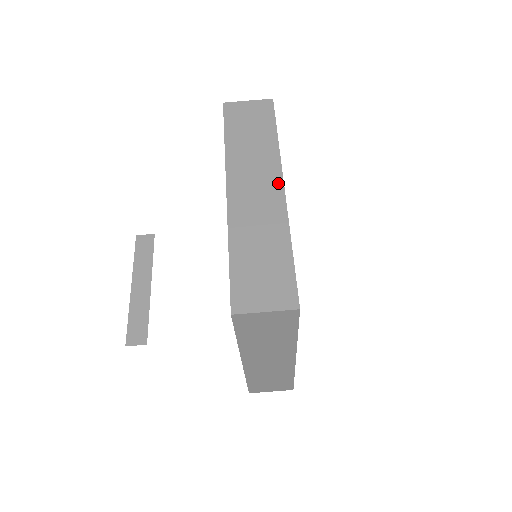
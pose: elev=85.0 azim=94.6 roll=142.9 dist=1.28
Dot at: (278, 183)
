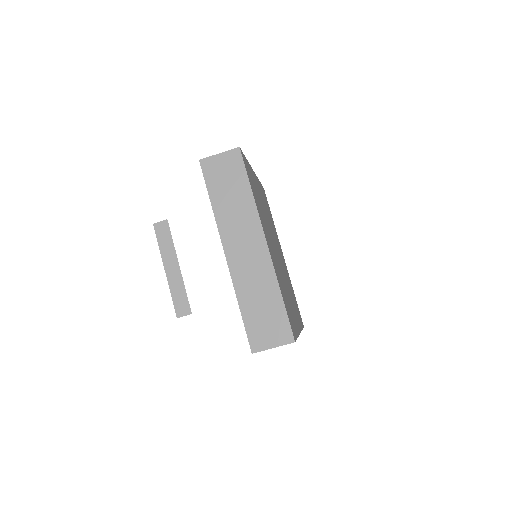
Dot at: (261, 239)
